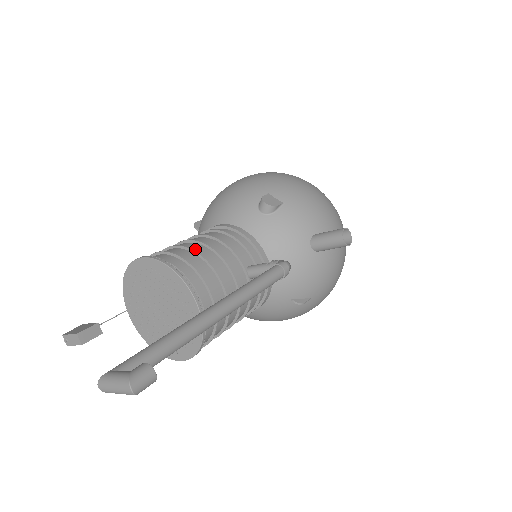
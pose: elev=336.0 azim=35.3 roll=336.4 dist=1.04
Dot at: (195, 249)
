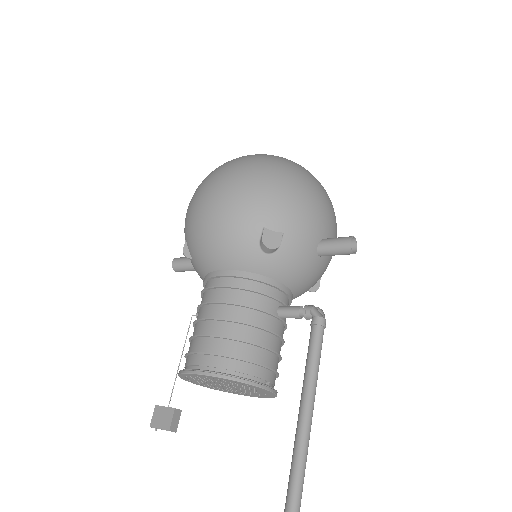
Dot at: (234, 334)
